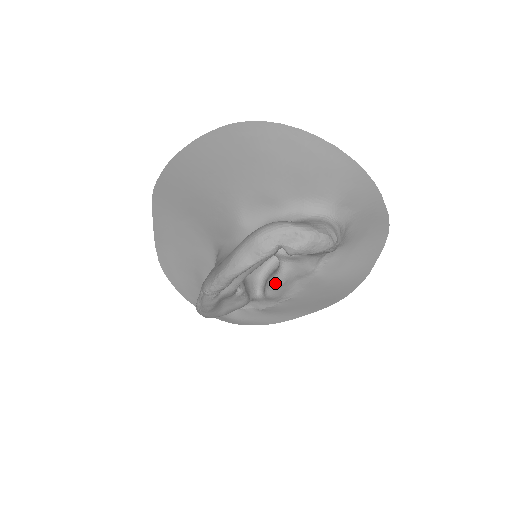
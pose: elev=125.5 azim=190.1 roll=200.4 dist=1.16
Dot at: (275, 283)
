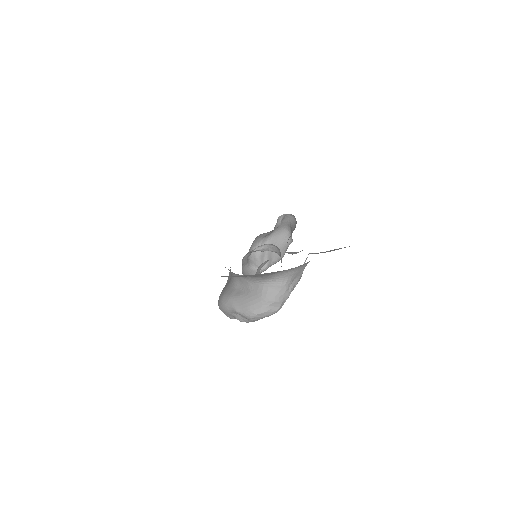
Dot at: occluded
